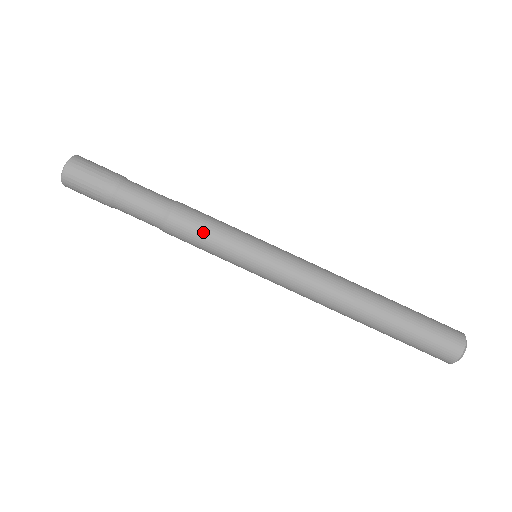
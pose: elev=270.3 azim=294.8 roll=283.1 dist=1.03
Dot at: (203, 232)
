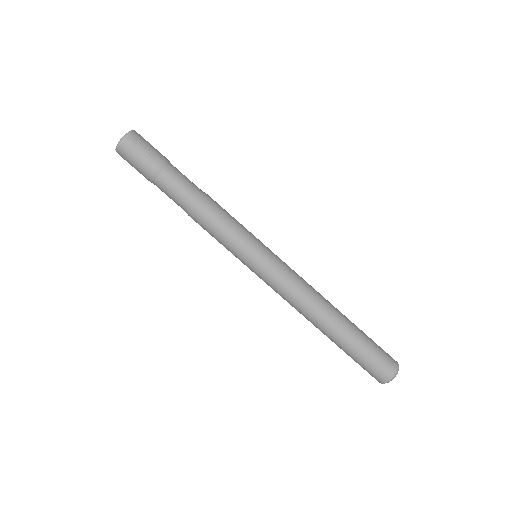
Dot at: (219, 227)
